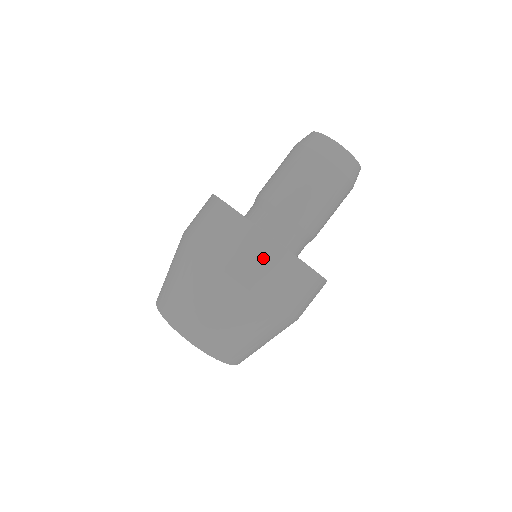
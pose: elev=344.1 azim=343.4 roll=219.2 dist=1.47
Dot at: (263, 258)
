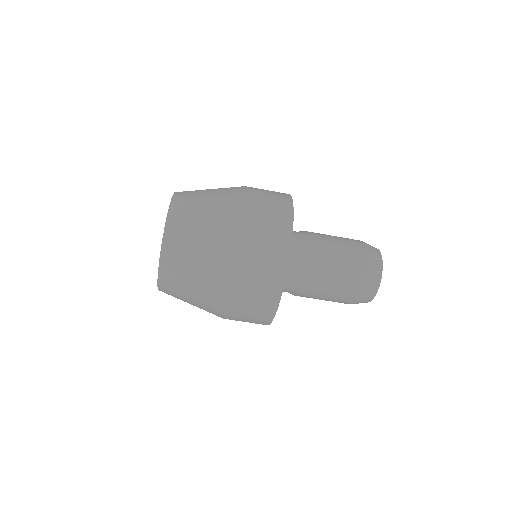
Dot at: (275, 204)
